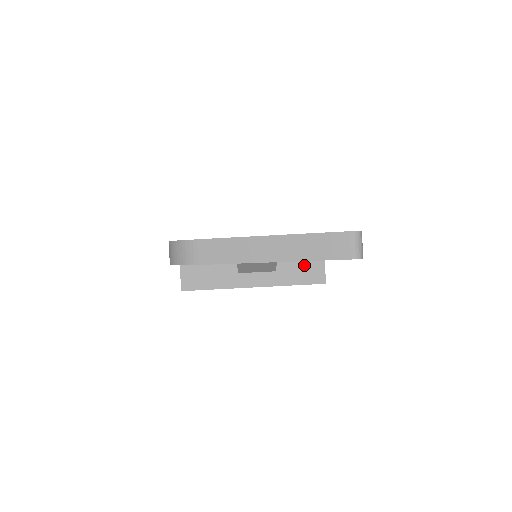
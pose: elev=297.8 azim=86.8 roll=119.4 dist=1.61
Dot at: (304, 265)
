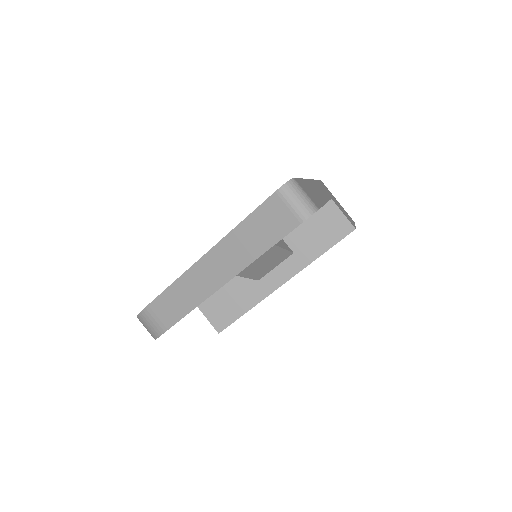
Dot at: (318, 226)
